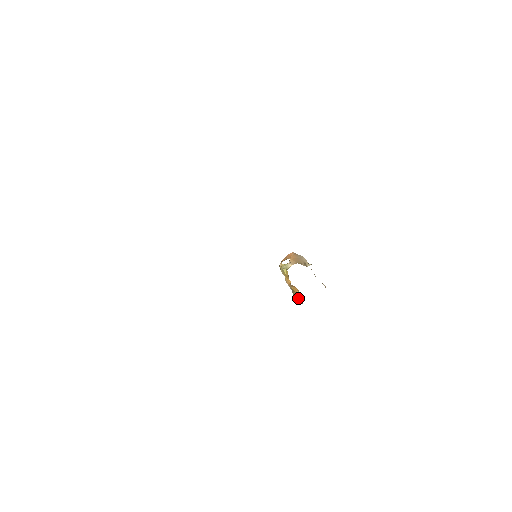
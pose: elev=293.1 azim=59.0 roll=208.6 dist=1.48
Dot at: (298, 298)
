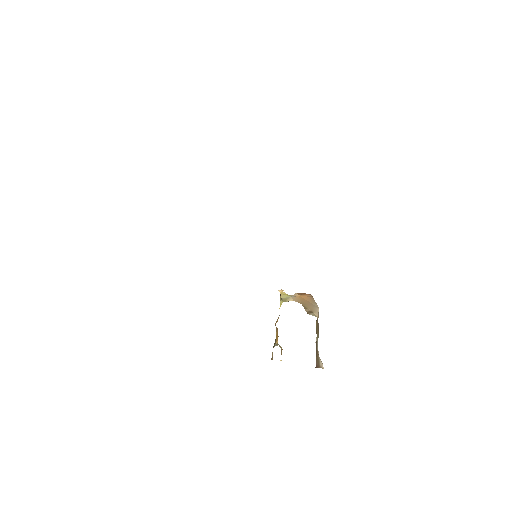
Dot at: occluded
